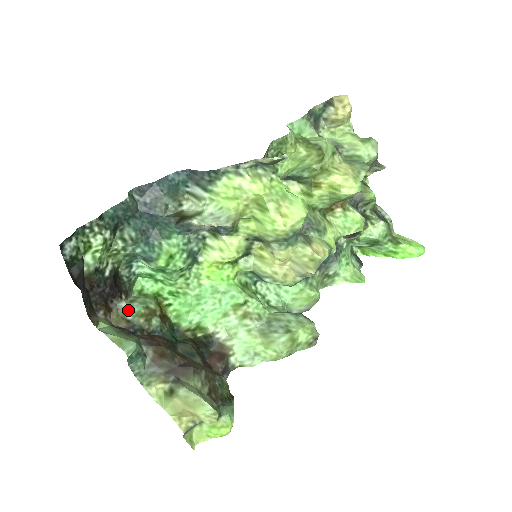
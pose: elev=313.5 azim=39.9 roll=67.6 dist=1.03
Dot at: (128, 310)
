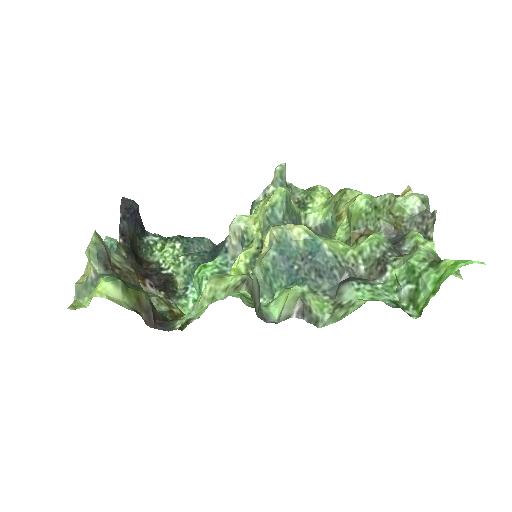
Dot at: (156, 295)
